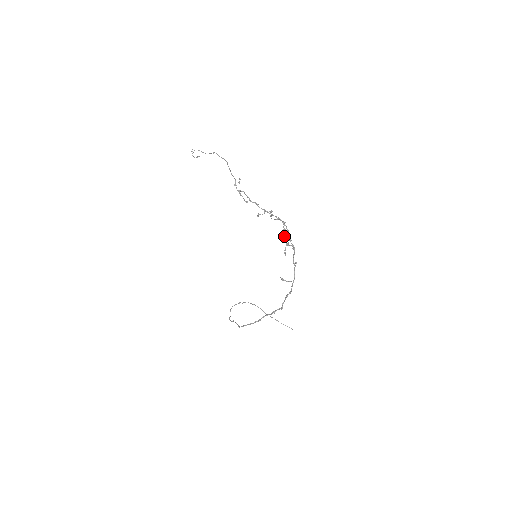
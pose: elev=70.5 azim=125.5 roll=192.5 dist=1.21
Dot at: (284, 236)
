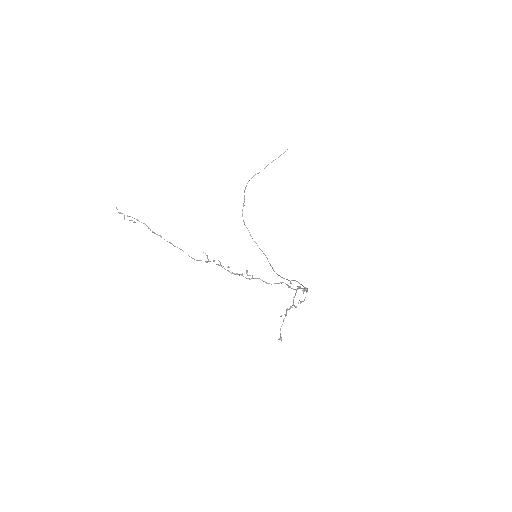
Dot at: (289, 309)
